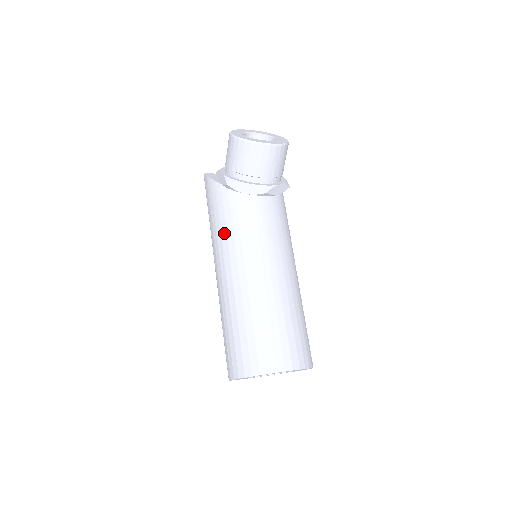
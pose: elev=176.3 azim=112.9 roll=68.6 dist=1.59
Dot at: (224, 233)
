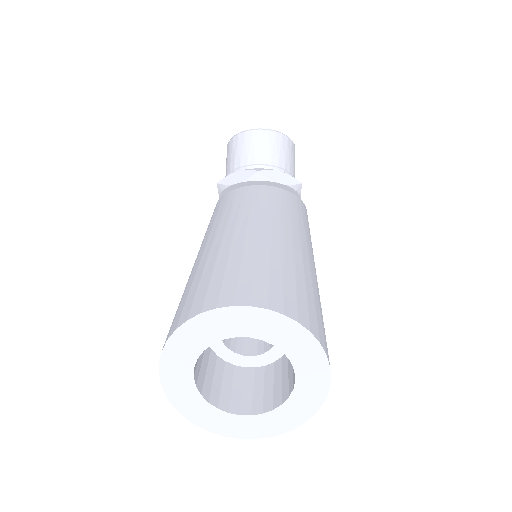
Dot at: (208, 227)
